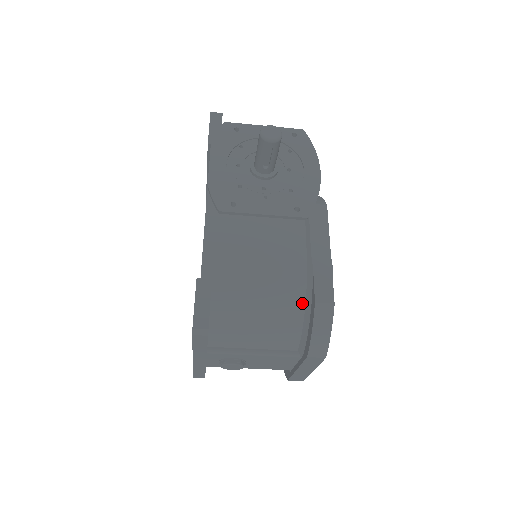
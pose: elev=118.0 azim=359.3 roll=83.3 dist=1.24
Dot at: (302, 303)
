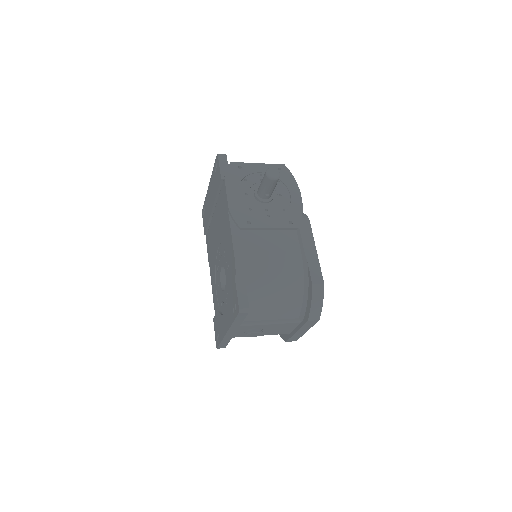
Dot at: (302, 286)
